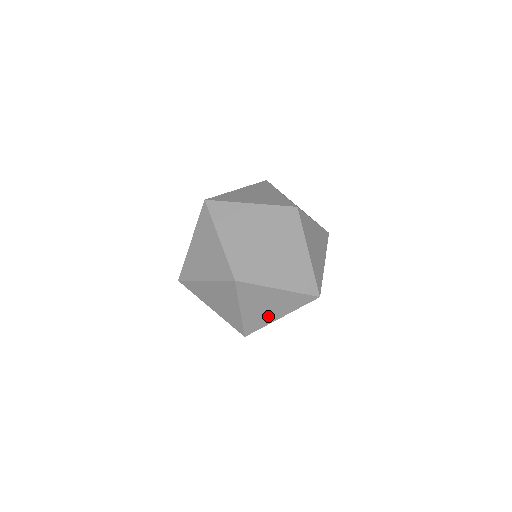
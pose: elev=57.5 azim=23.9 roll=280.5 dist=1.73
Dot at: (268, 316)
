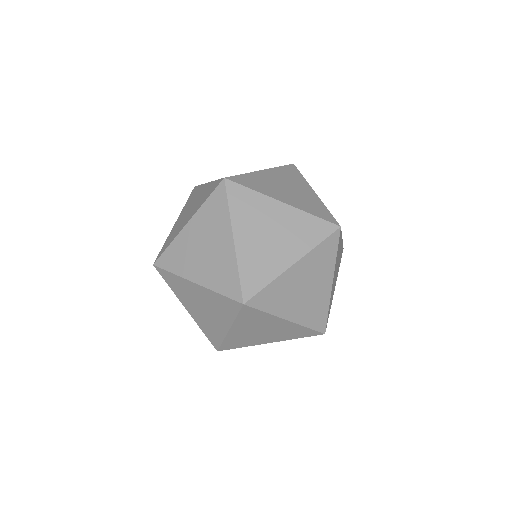
Dot at: occluded
